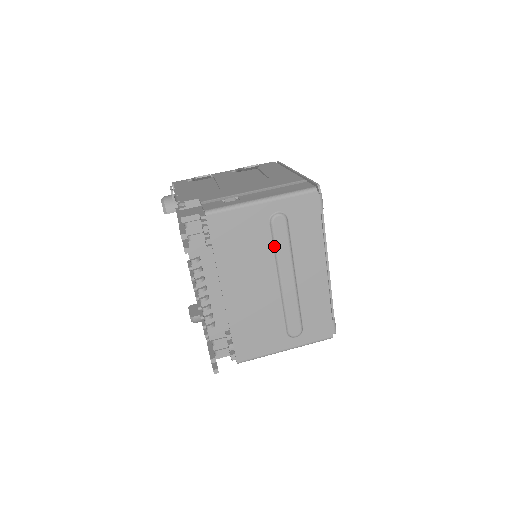
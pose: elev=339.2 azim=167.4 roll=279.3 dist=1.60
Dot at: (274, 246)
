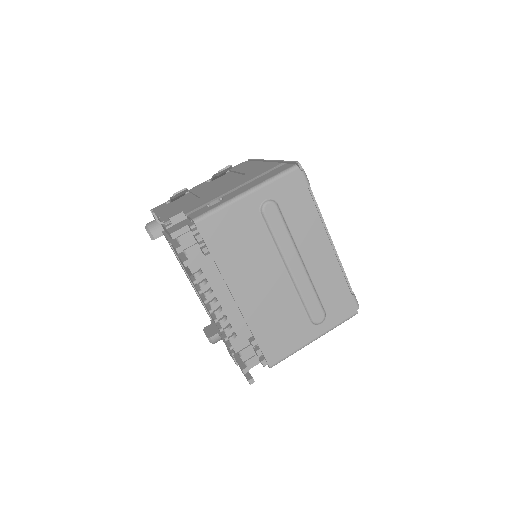
Dot at: (272, 236)
